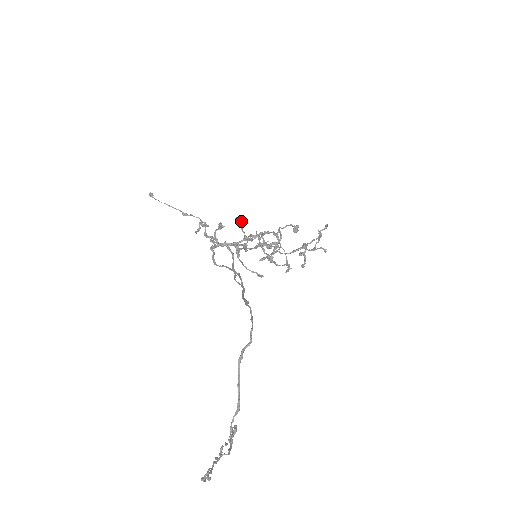
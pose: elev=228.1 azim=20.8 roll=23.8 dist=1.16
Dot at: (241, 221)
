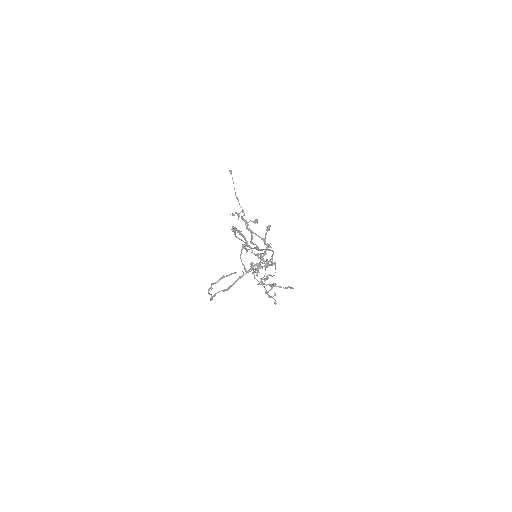
Dot at: (269, 230)
